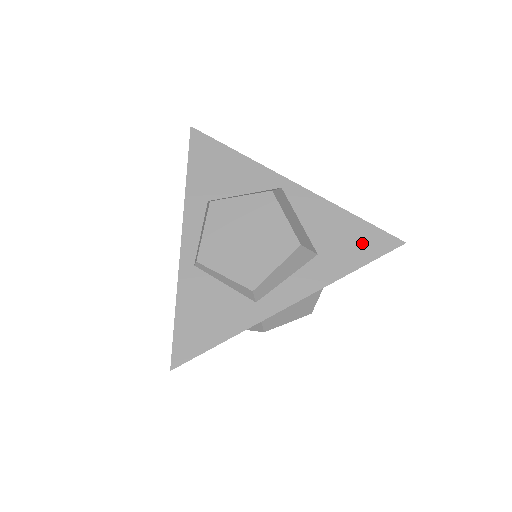
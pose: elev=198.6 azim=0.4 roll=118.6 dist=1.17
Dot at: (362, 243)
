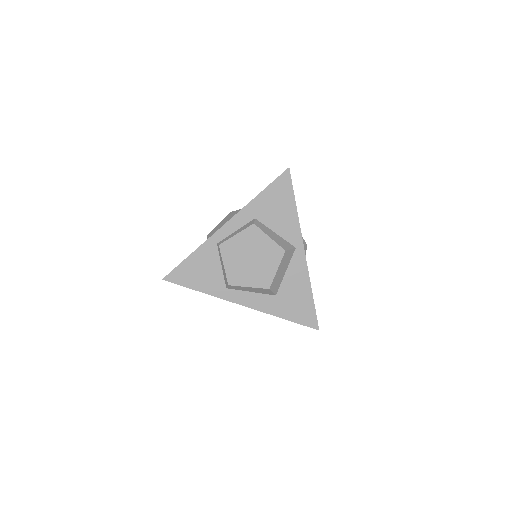
Dot at: (301, 311)
